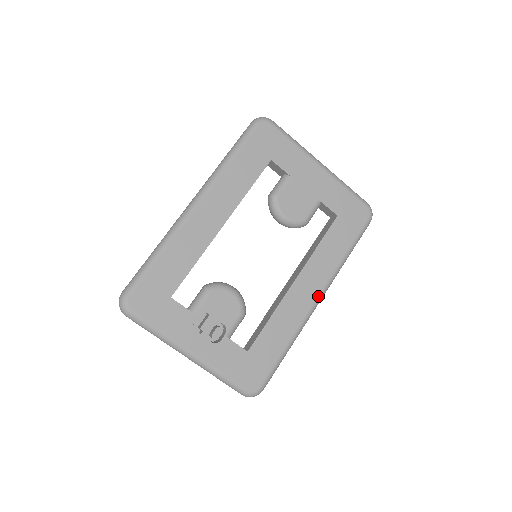
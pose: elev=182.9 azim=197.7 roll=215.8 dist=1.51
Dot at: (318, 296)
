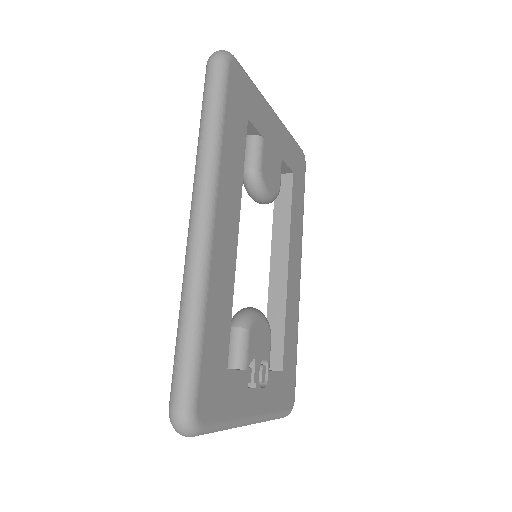
Dot at: (300, 271)
